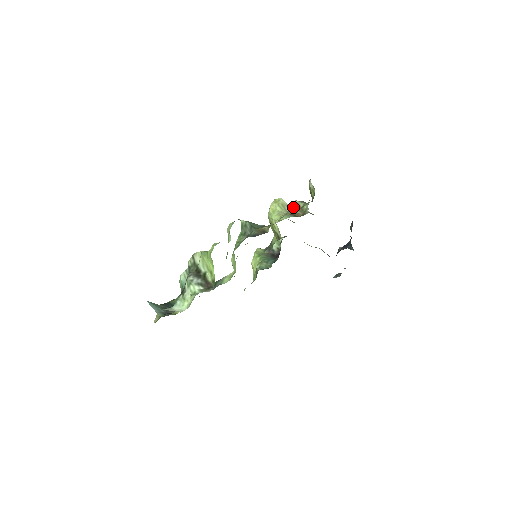
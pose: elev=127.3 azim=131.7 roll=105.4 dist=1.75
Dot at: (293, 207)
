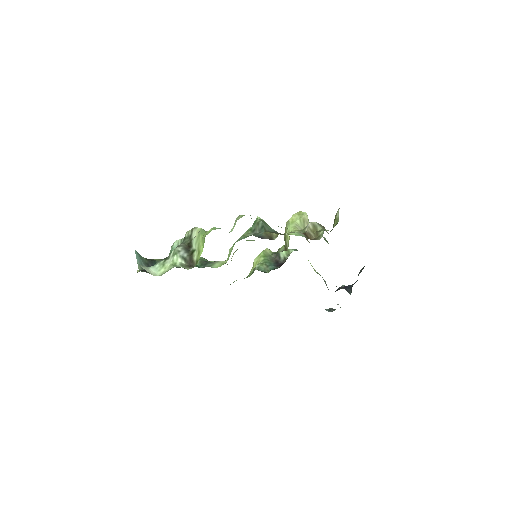
Dot at: (310, 227)
